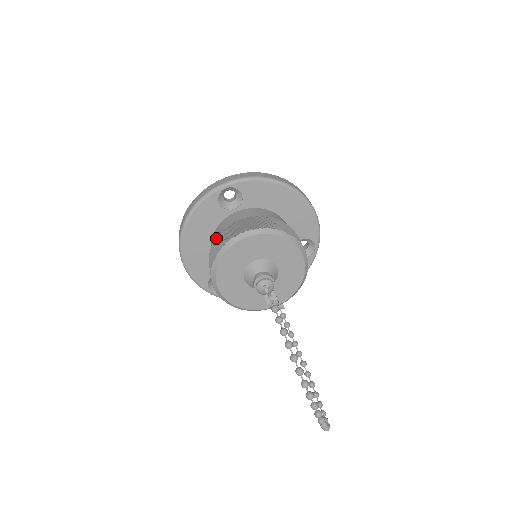
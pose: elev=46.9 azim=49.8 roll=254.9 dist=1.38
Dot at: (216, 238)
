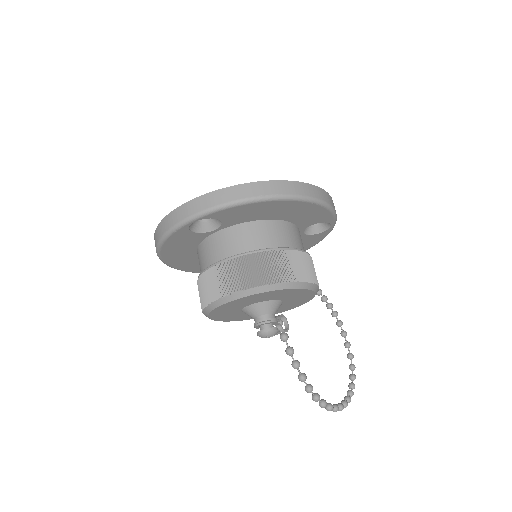
Dot at: (199, 276)
